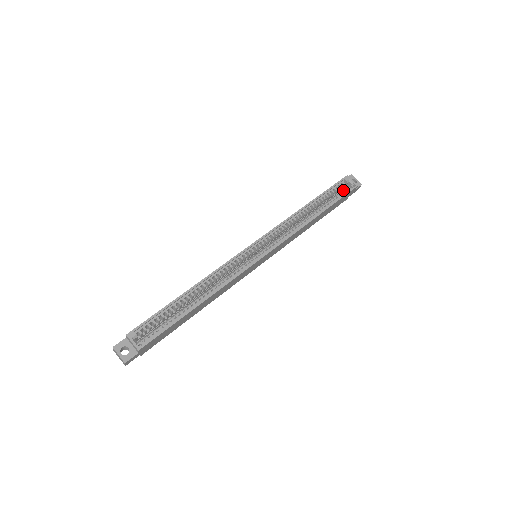
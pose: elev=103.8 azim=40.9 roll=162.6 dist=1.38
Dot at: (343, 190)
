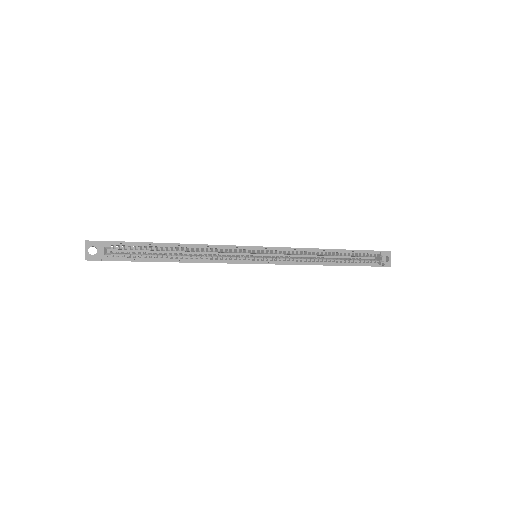
Dot at: (371, 260)
